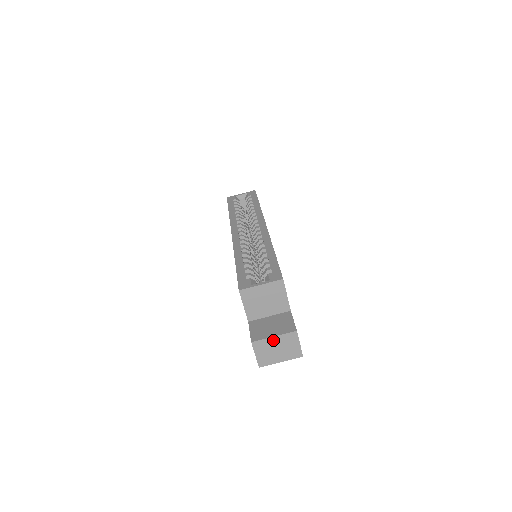
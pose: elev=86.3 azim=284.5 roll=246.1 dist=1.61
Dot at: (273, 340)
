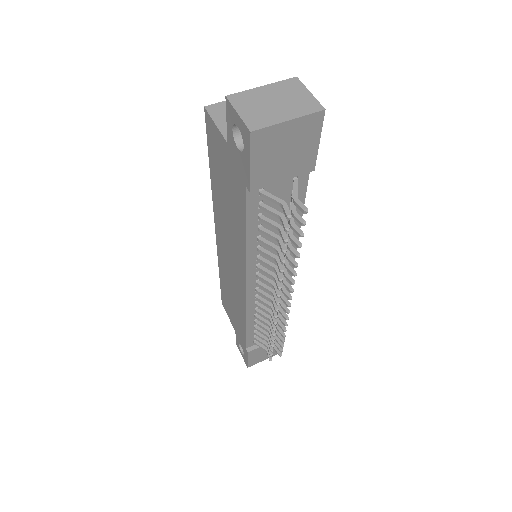
Dot at: (262, 91)
